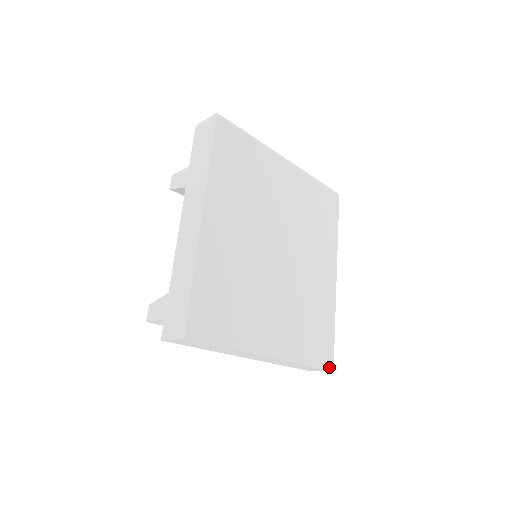
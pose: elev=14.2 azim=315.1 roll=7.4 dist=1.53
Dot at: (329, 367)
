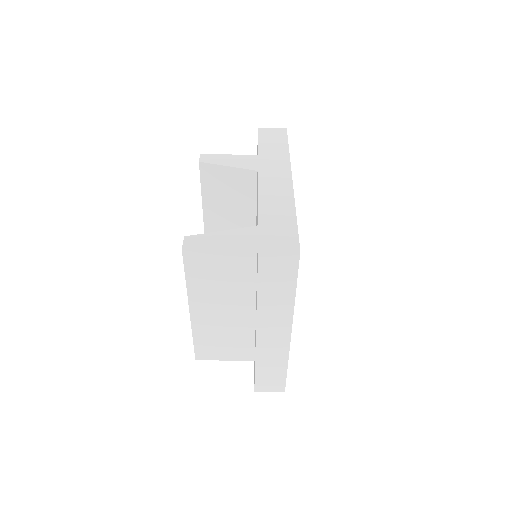
Dot at: (285, 385)
